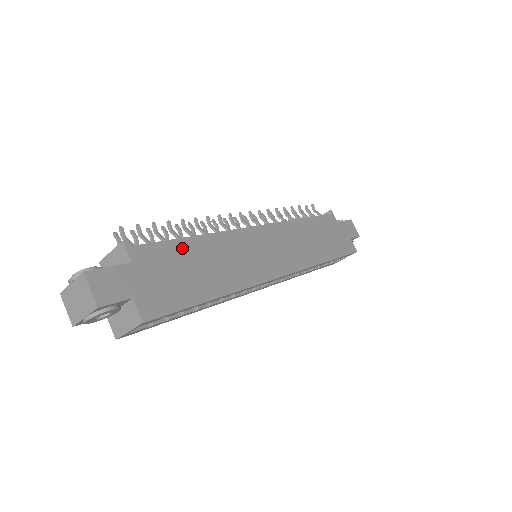
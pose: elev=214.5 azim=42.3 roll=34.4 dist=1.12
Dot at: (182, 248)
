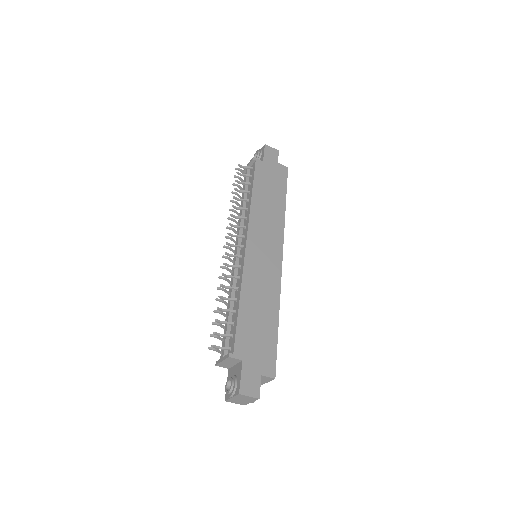
Dot at: (244, 319)
